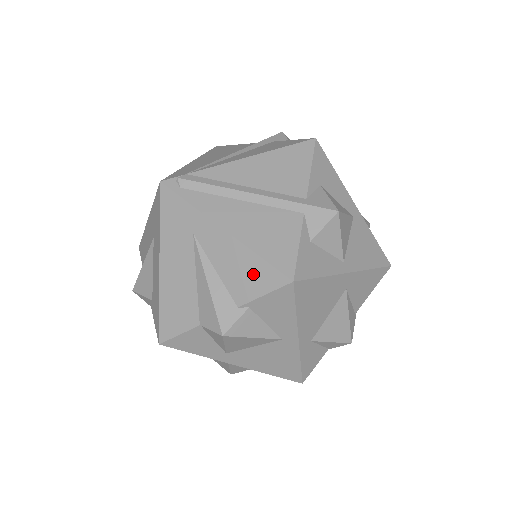
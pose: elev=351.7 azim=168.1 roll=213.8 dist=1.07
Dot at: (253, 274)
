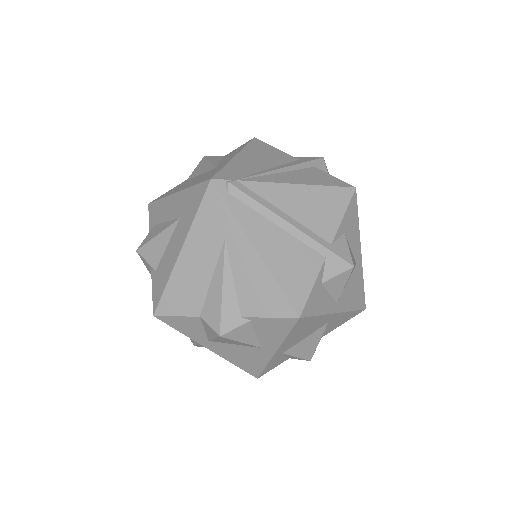
Dot at: (267, 297)
